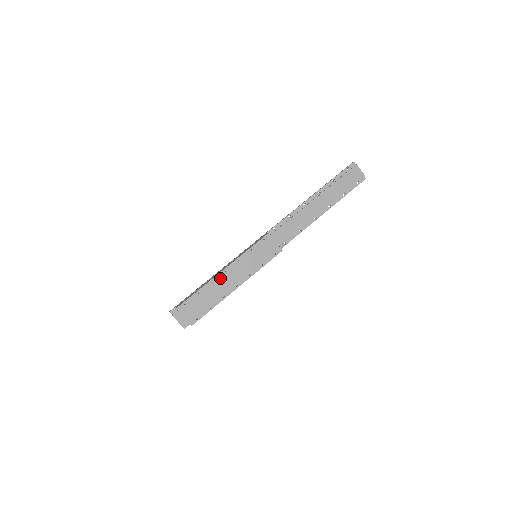
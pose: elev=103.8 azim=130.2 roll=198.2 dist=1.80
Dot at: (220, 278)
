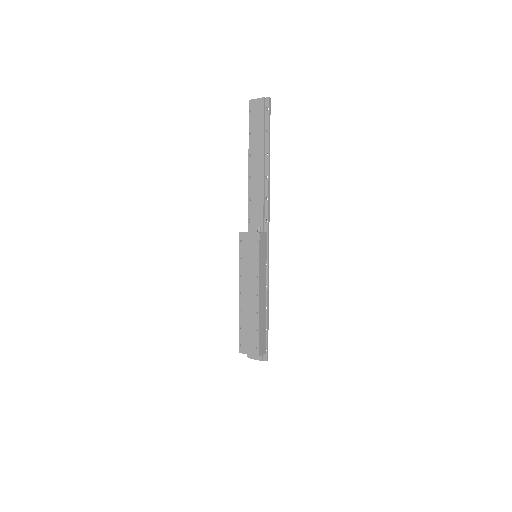
Dot at: (243, 302)
